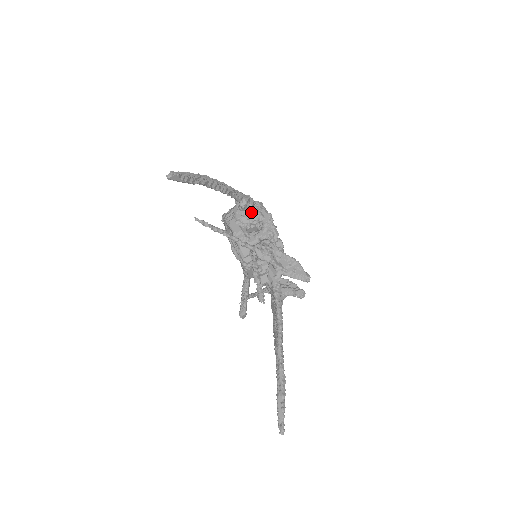
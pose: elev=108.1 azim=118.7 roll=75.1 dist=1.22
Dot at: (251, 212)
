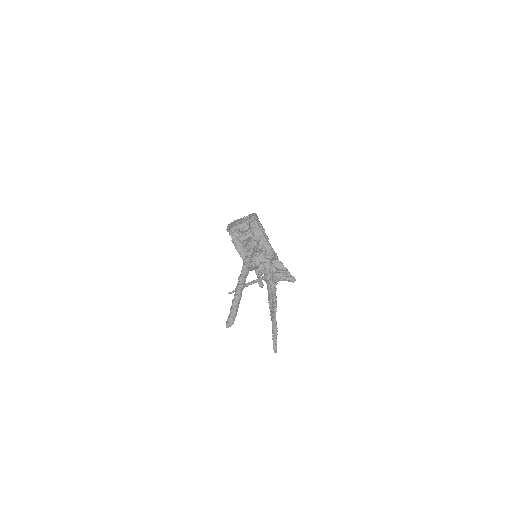
Dot at: (257, 248)
